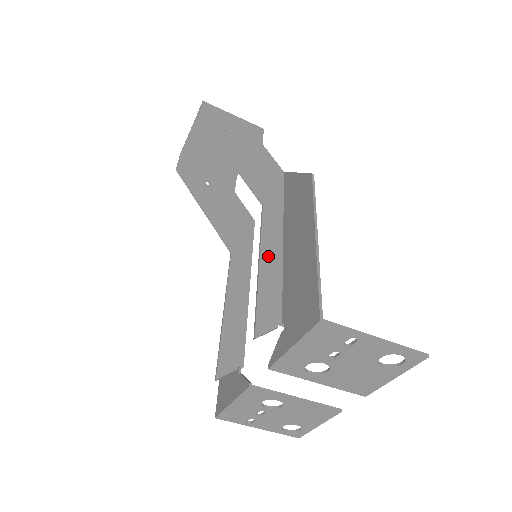
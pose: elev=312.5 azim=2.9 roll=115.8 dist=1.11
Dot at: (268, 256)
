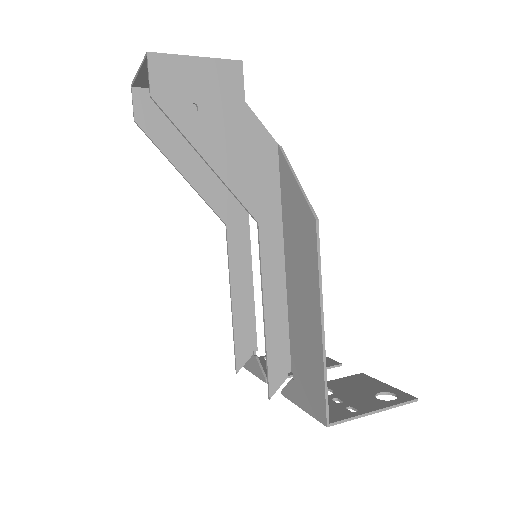
Dot at: (272, 299)
